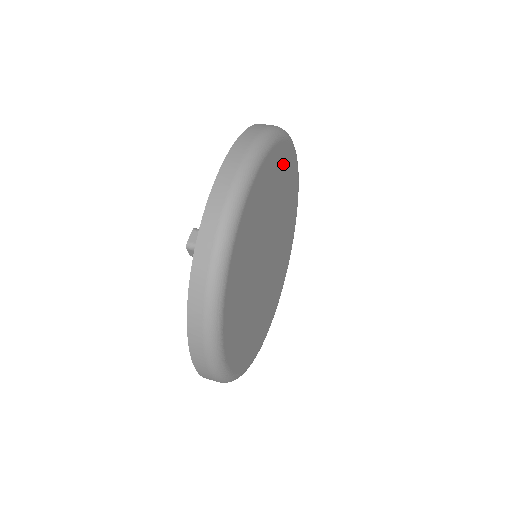
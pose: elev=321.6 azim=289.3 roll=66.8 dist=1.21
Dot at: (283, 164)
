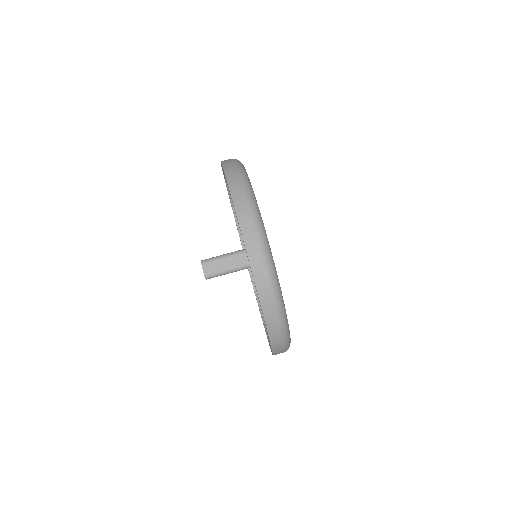
Dot at: occluded
